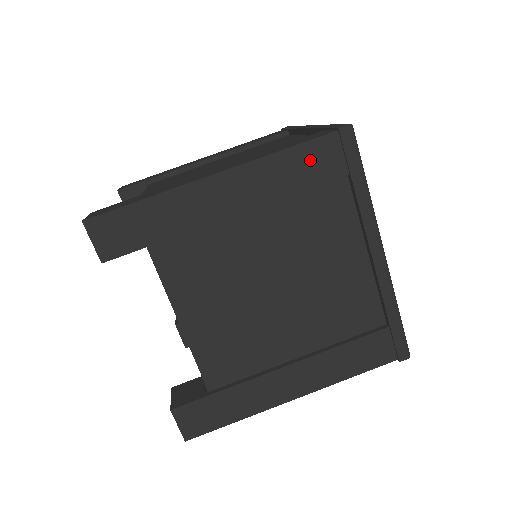
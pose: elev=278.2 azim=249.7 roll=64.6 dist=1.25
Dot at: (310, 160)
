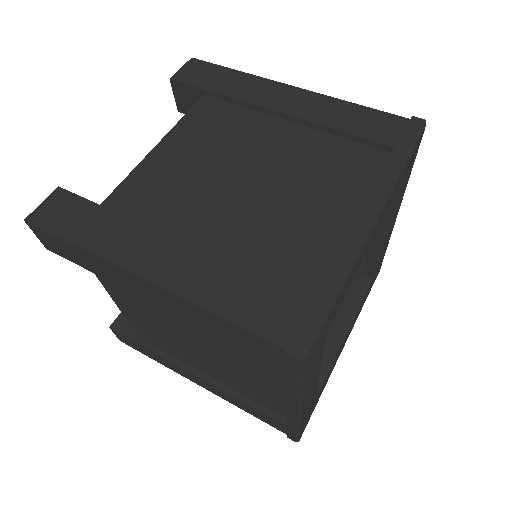
Dot at: (370, 121)
